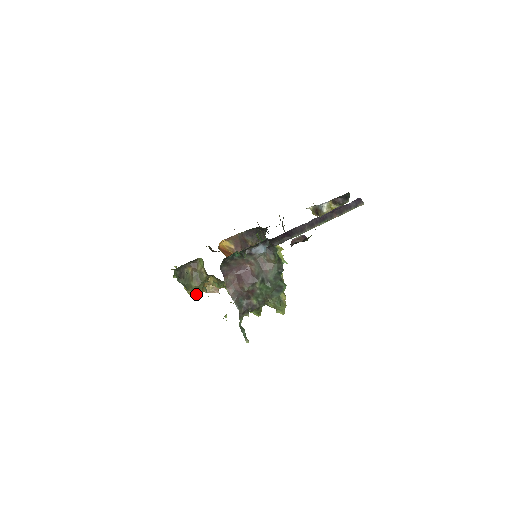
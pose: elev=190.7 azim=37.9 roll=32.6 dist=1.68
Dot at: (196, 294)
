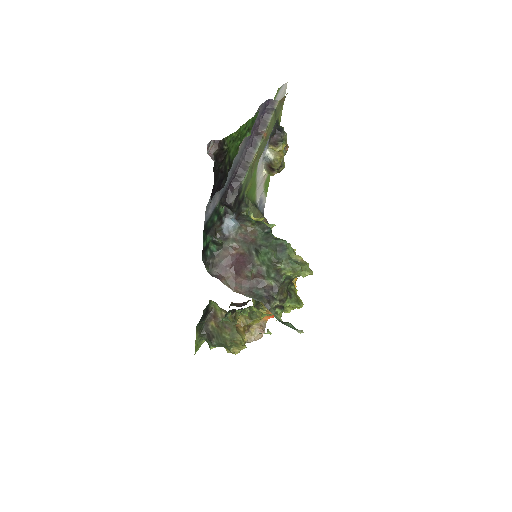
Dot at: (238, 345)
